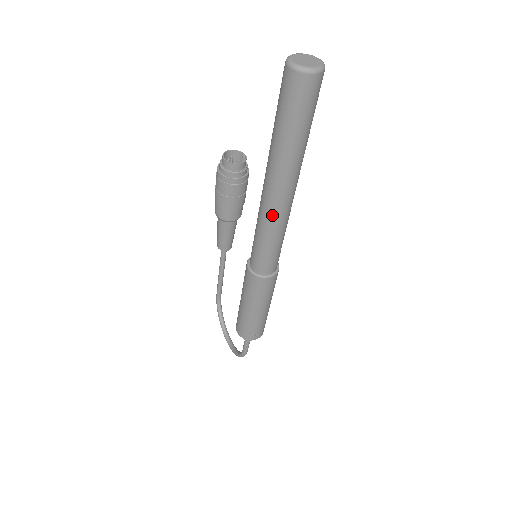
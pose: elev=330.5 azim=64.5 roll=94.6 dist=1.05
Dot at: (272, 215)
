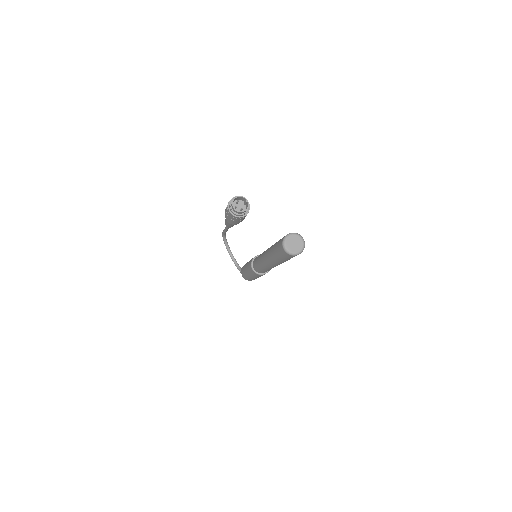
Dot at: (270, 267)
